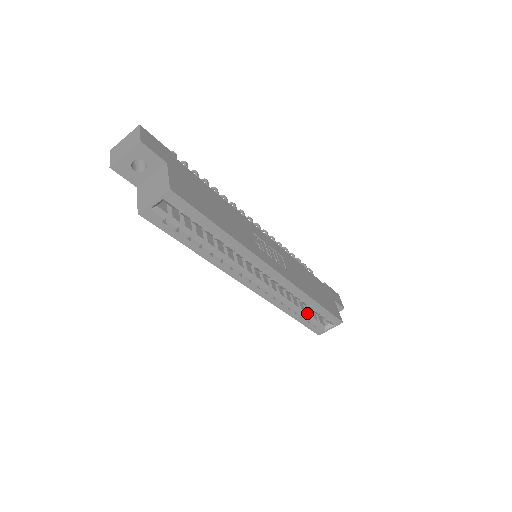
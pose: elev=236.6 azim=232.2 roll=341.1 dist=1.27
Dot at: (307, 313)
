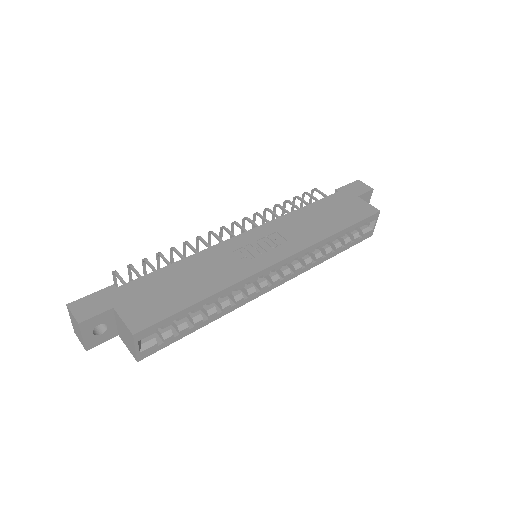
Dot at: (343, 239)
